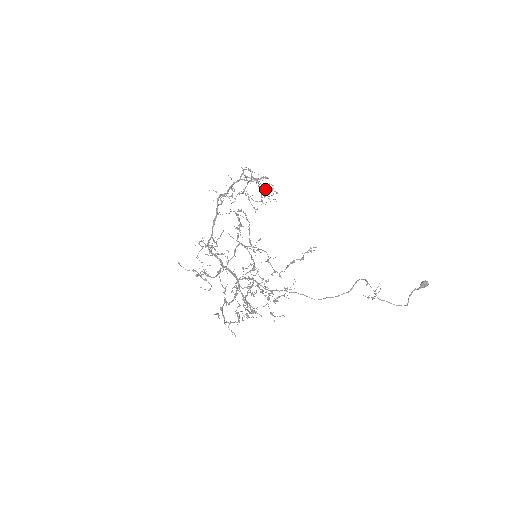
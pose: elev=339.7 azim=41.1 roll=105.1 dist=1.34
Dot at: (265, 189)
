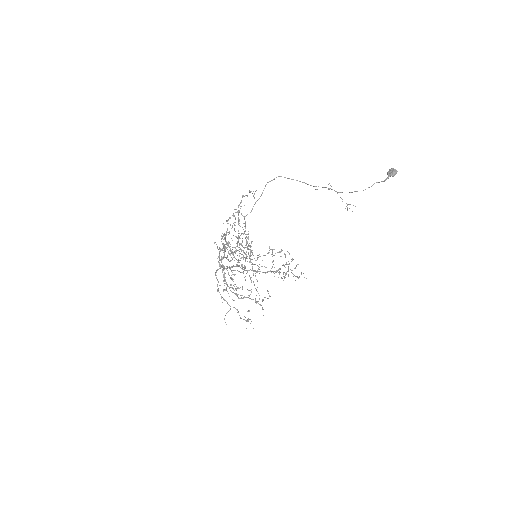
Dot at: occluded
